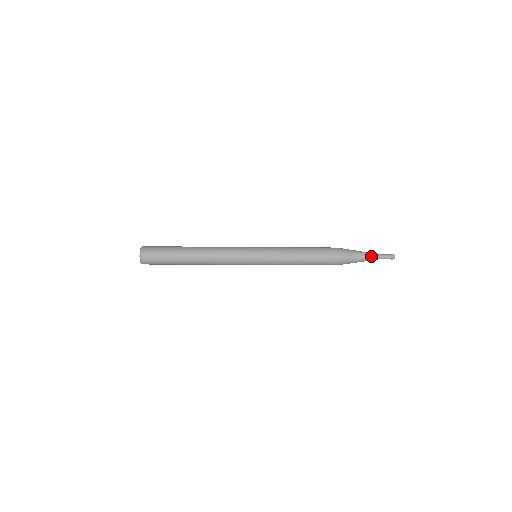
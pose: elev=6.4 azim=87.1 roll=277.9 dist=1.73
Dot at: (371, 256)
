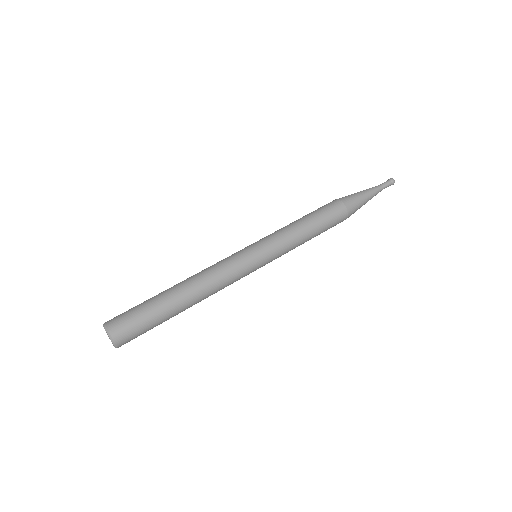
Dot at: occluded
